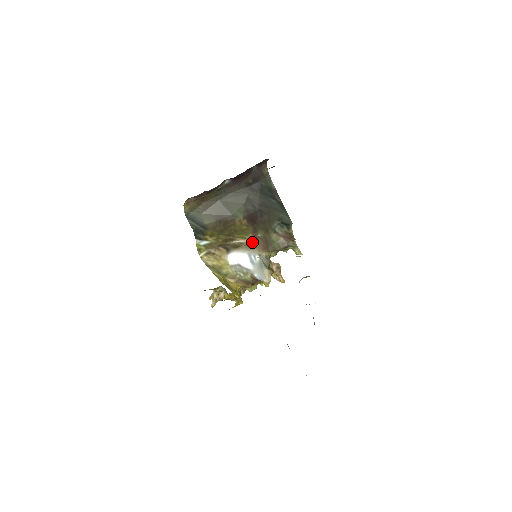
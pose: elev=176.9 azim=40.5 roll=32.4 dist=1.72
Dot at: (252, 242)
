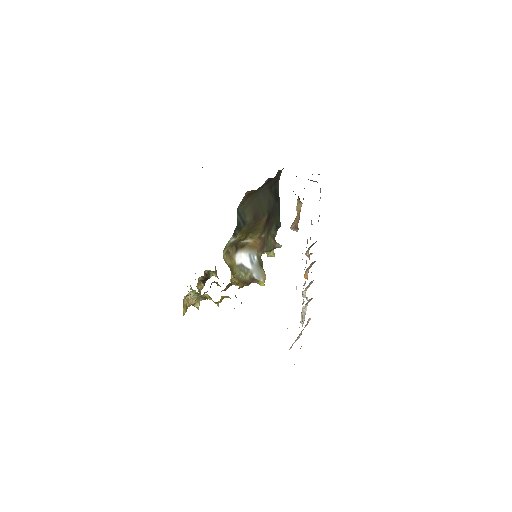
Dot at: (255, 242)
